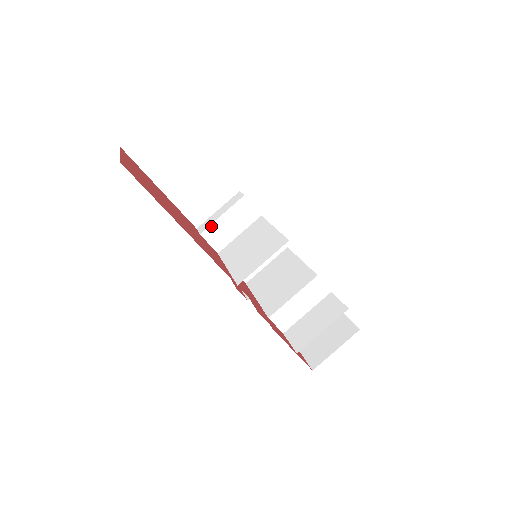
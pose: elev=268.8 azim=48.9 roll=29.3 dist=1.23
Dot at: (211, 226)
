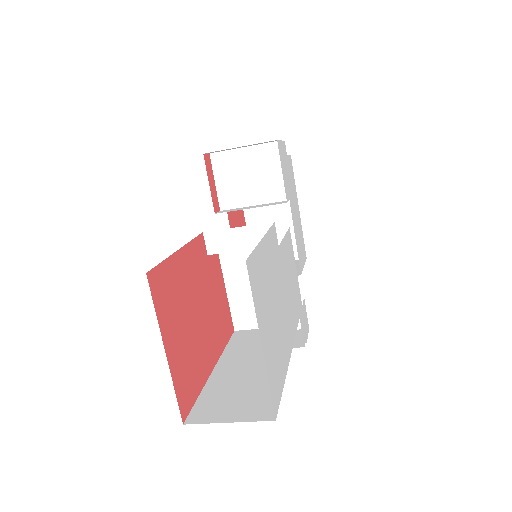
Dot at: (224, 252)
